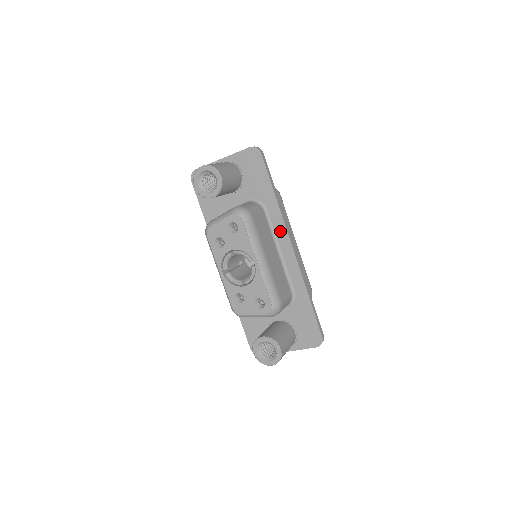
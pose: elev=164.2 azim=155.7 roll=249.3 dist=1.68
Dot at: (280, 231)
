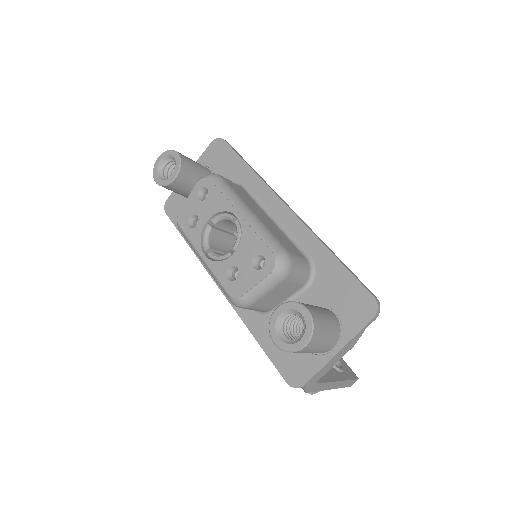
Dot at: (267, 198)
